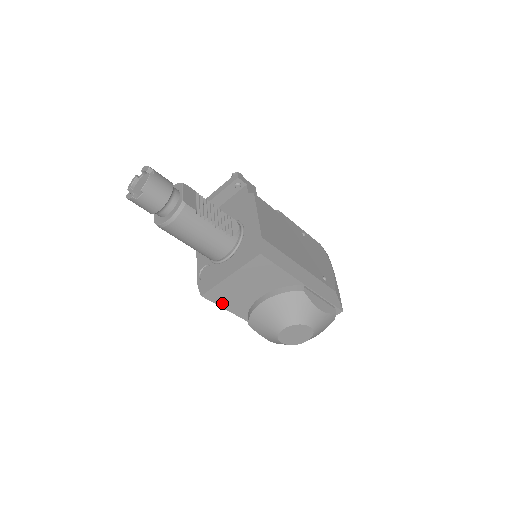
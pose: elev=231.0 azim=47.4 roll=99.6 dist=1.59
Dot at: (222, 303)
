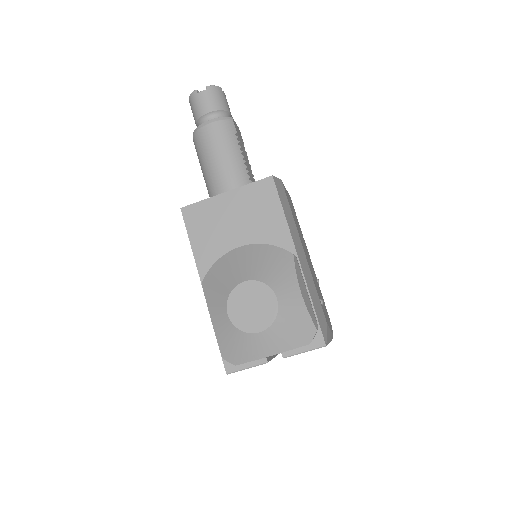
Dot at: (194, 234)
